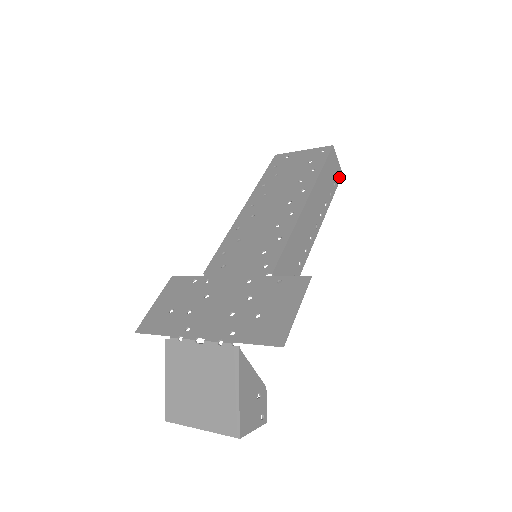
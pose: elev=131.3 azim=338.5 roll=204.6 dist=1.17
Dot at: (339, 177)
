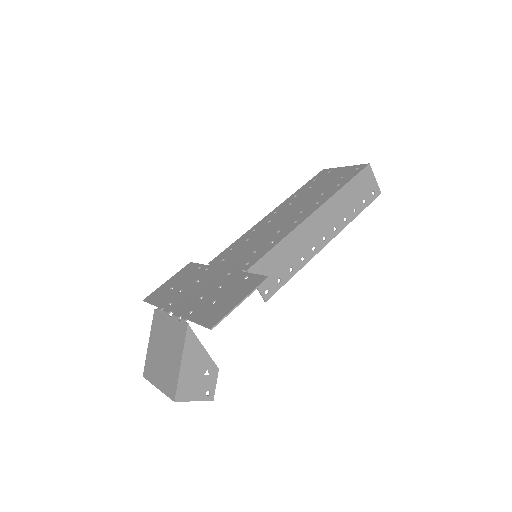
Dot at: (374, 196)
